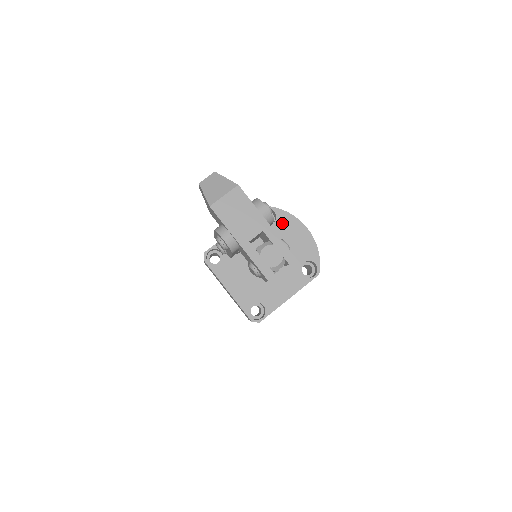
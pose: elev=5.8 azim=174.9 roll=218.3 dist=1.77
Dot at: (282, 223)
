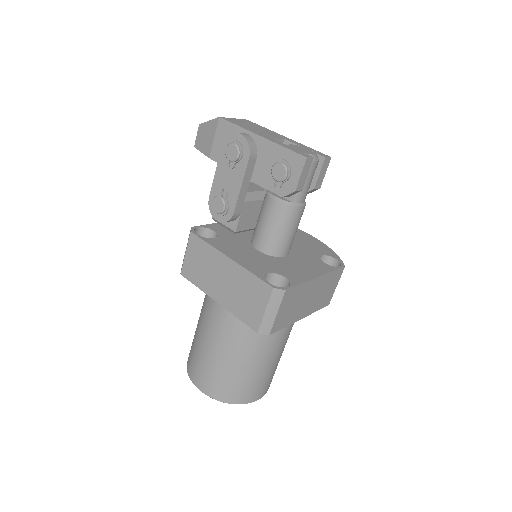
Dot at: occluded
